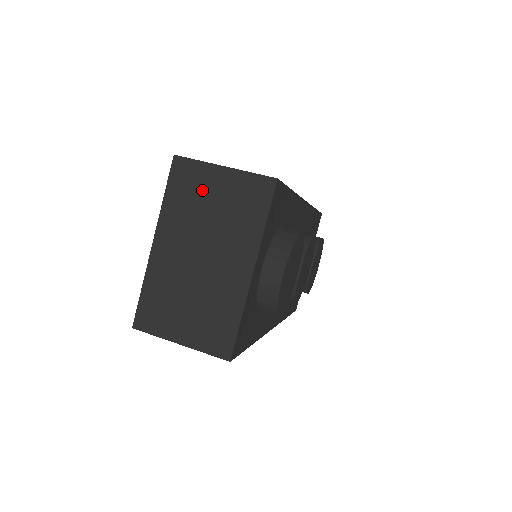
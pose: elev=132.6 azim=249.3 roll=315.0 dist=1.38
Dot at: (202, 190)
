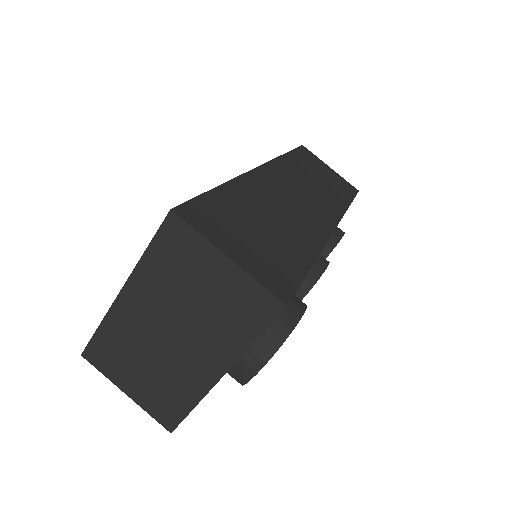
Dot at: (193, 269)
